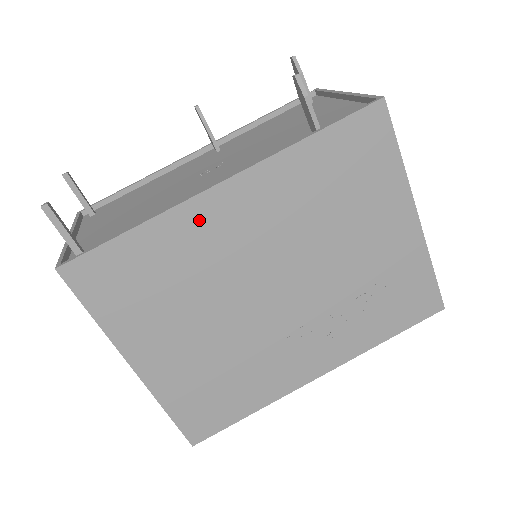
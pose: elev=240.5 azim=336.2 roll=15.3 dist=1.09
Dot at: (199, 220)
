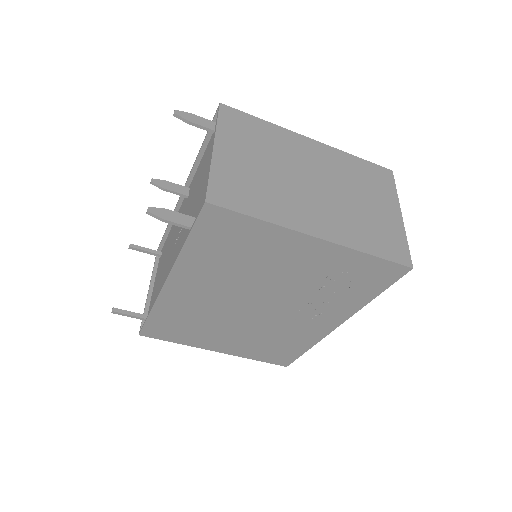
Dot at: (174, 299)
